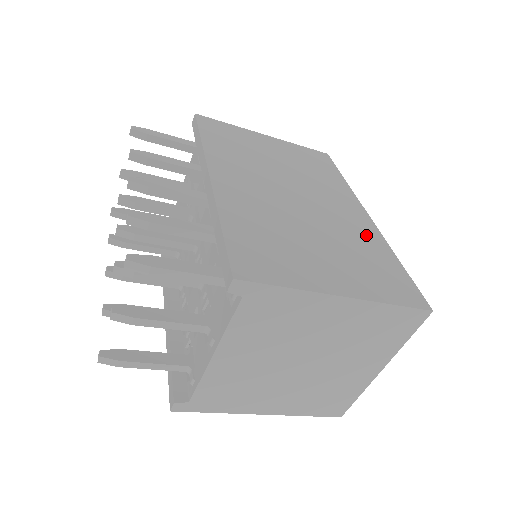
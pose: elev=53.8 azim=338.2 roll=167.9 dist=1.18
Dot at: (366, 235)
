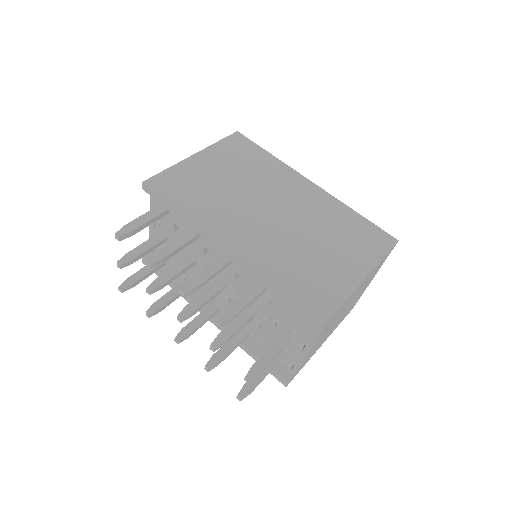
Dot at: (328, 207)
